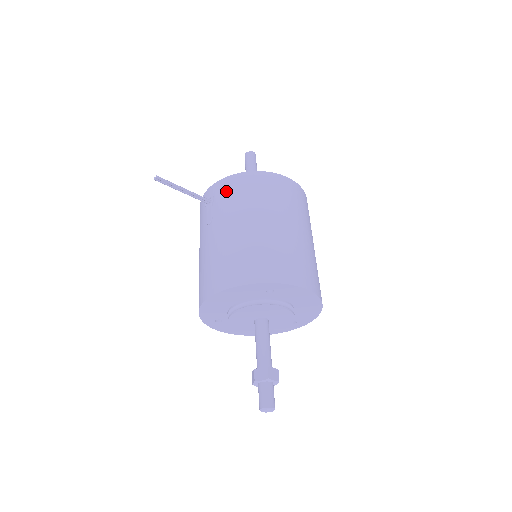
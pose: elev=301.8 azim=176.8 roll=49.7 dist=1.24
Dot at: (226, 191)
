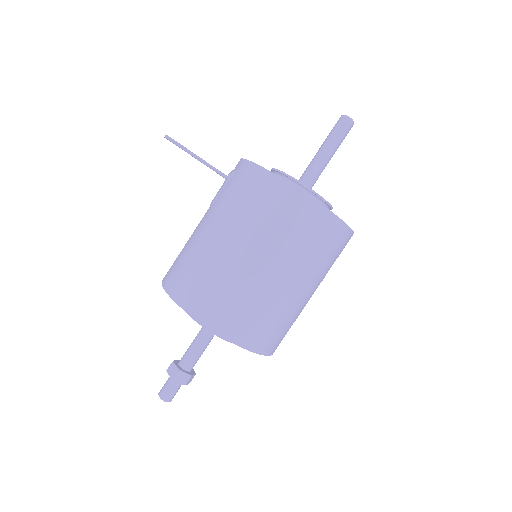
Dot at: (239, 181)
